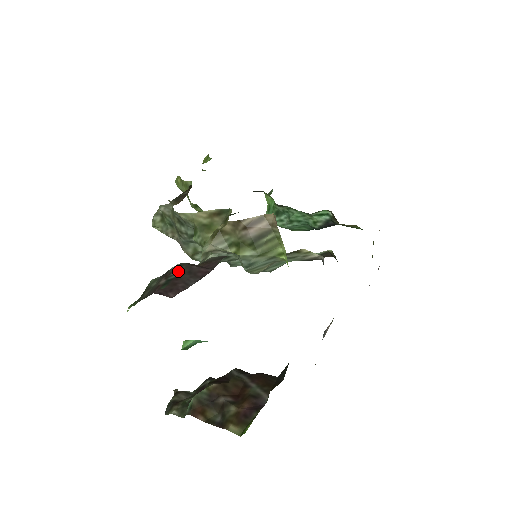
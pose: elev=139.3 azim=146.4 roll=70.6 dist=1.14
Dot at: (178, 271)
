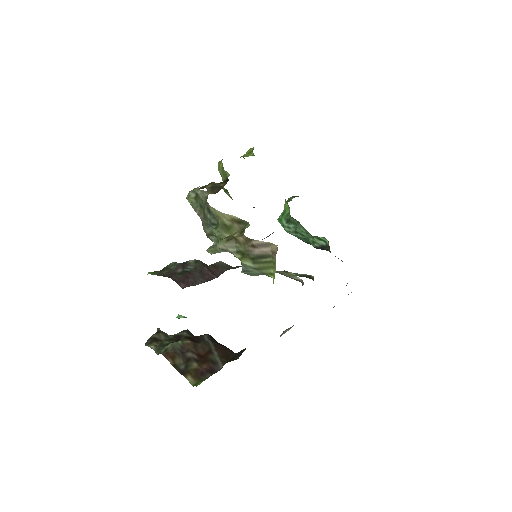
Dot at: (193, 266)
